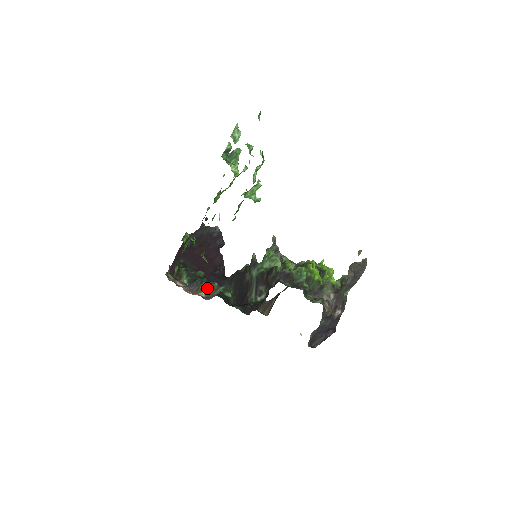
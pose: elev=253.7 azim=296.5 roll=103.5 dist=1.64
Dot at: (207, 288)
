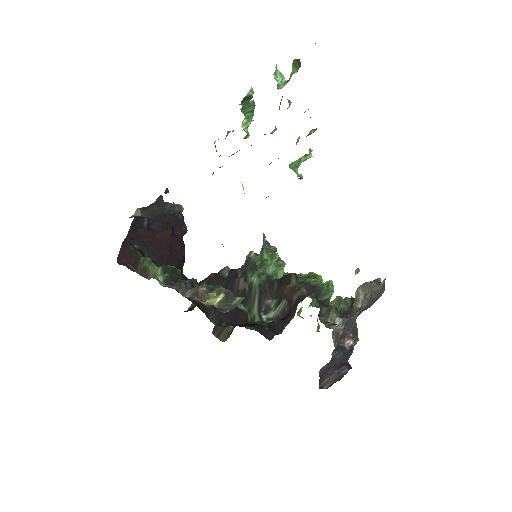
Dot at: (222, 294)
